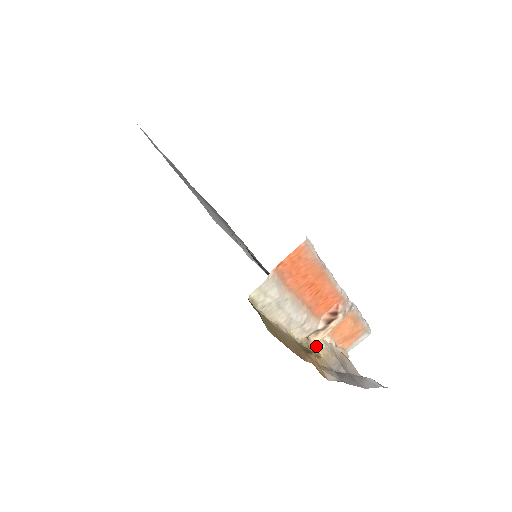
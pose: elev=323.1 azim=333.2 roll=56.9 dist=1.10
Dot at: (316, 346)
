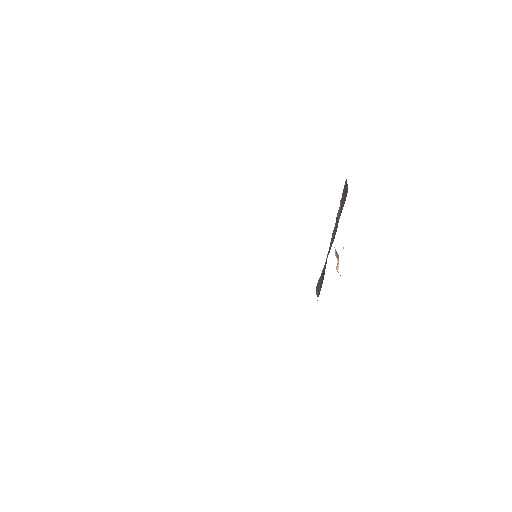
Dot at: (340, 275)
